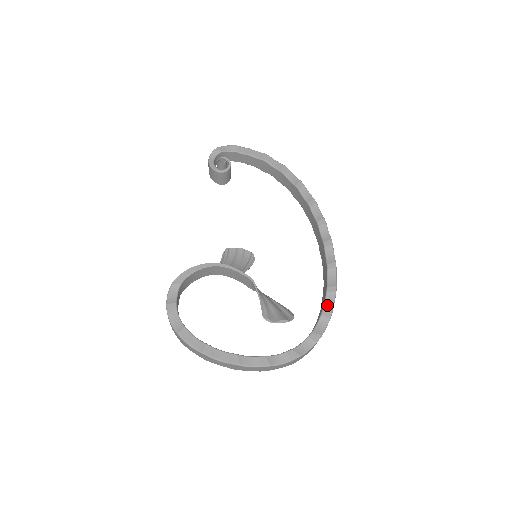
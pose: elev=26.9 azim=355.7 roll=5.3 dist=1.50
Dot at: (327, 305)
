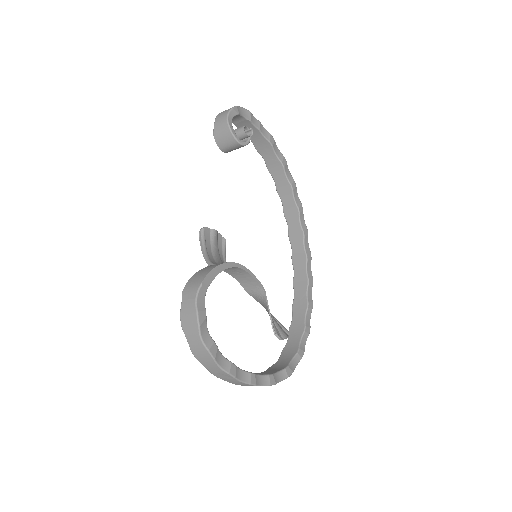
Dot at: (307, 321)
